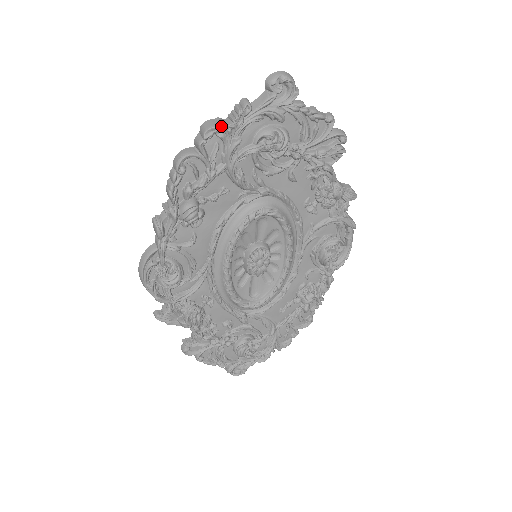
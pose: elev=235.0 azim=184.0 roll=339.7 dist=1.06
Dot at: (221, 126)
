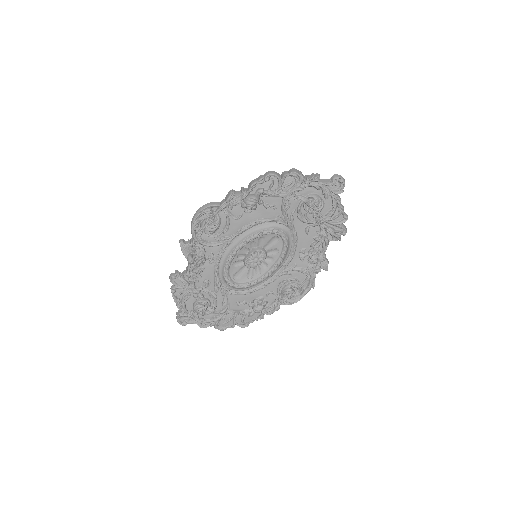
Dot at: (301, 176)
